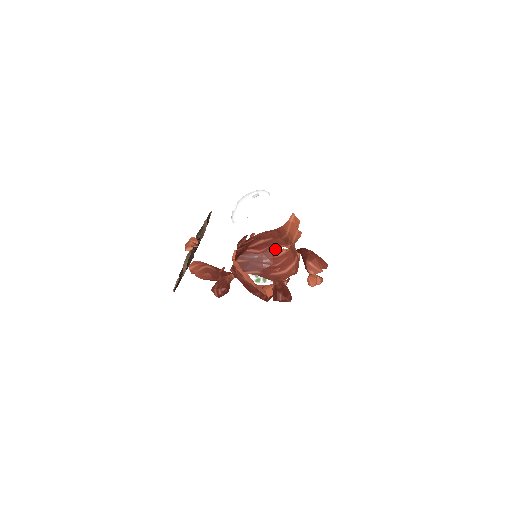
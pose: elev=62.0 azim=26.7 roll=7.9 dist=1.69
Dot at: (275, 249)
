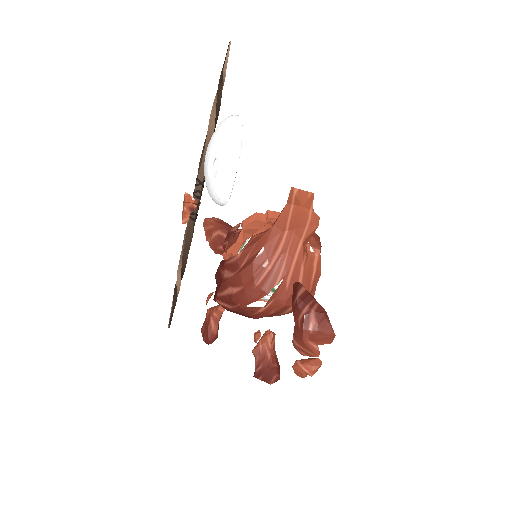
Dot at: (248, 308)
